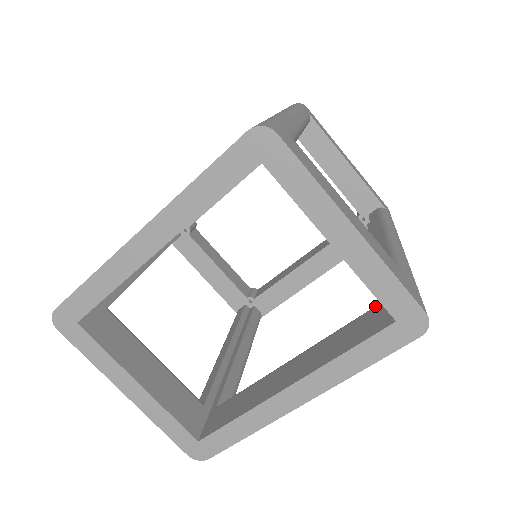
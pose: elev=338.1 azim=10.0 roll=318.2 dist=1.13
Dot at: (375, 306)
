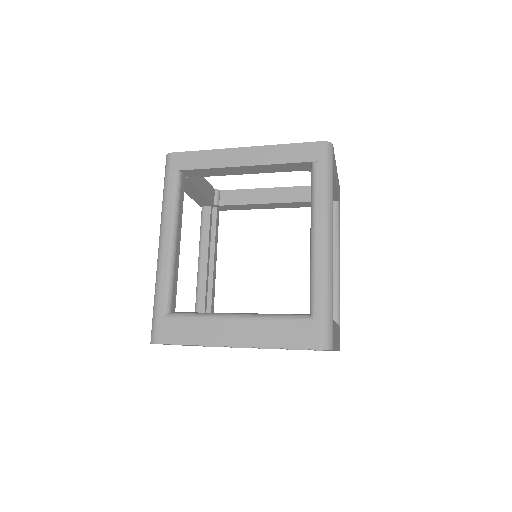
Dot at: occluded
